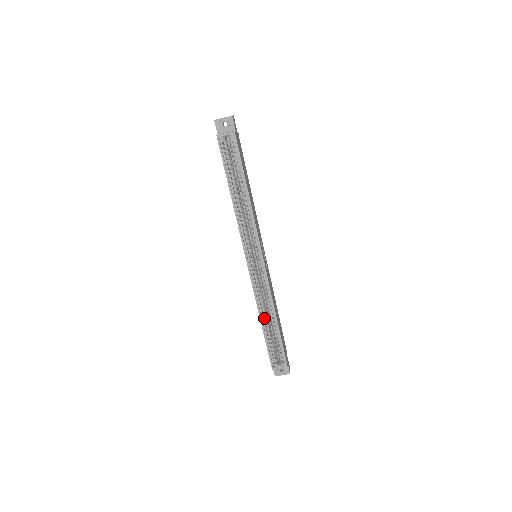
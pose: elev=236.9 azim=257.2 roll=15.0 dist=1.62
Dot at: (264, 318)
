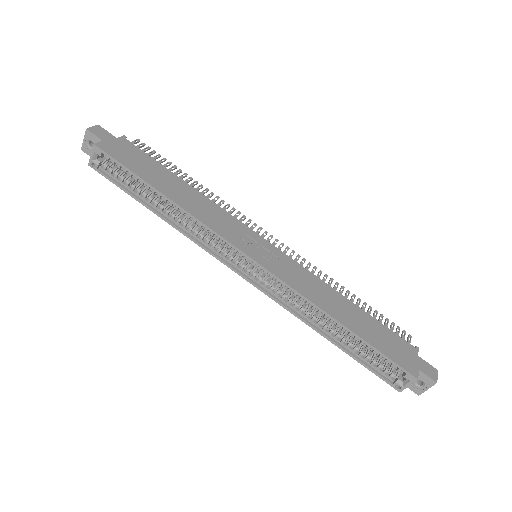
Dot at: (330, 327)
